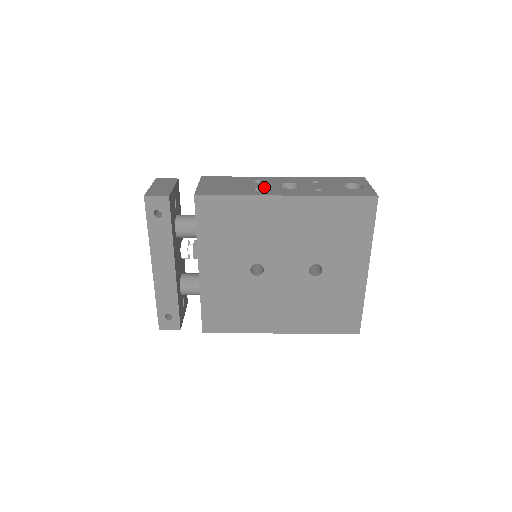
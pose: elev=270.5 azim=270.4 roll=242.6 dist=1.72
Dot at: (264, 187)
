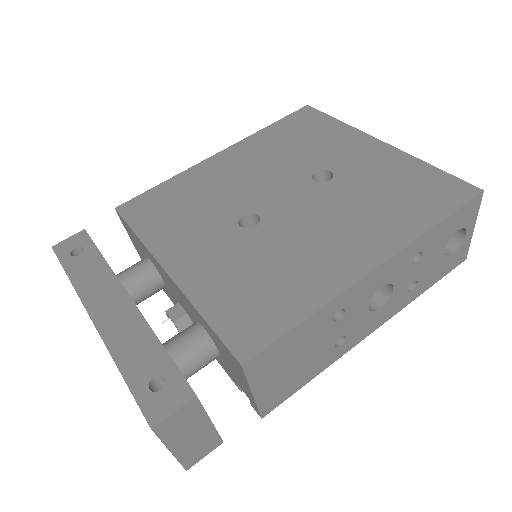
Dot at: occluded
